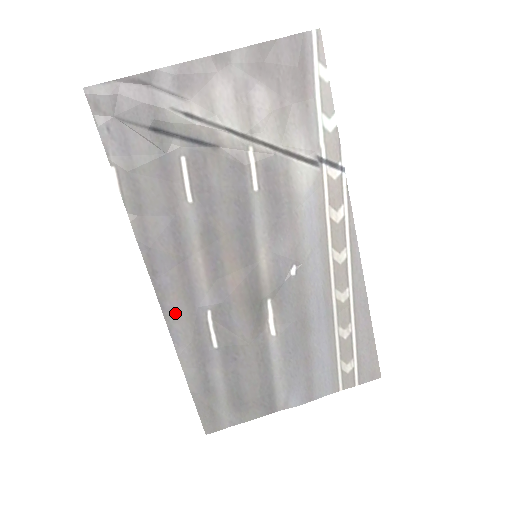
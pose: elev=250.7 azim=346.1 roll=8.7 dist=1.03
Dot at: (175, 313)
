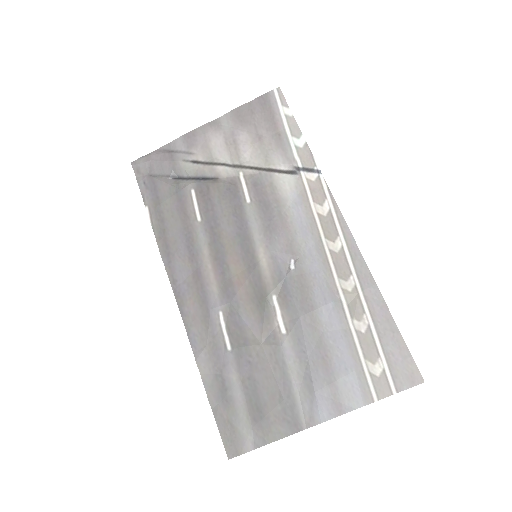
Dot at: (192, 317)
